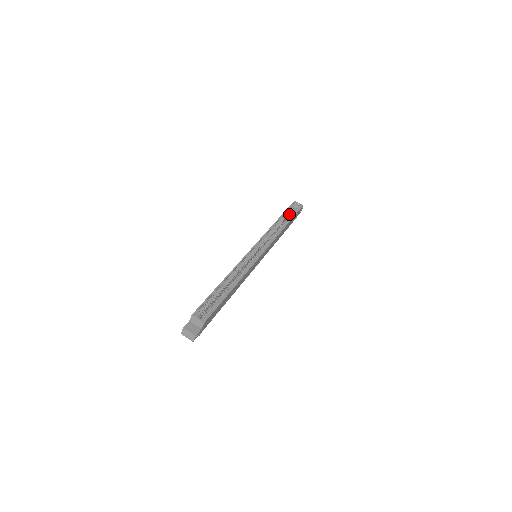
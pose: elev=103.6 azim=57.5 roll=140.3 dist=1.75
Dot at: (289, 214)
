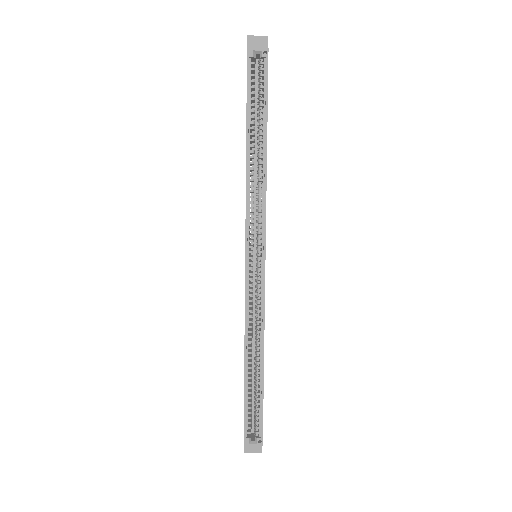
Dot at: (254, 90)
